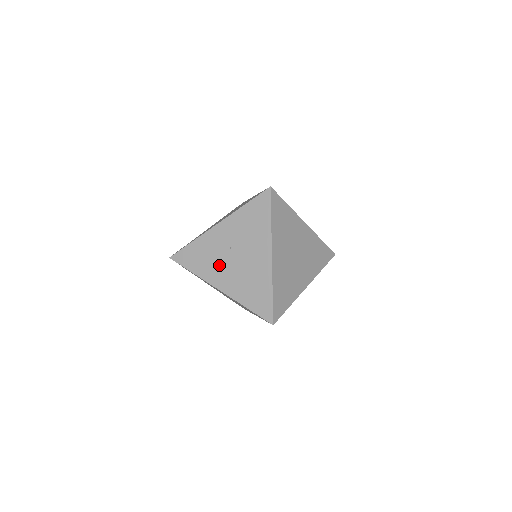
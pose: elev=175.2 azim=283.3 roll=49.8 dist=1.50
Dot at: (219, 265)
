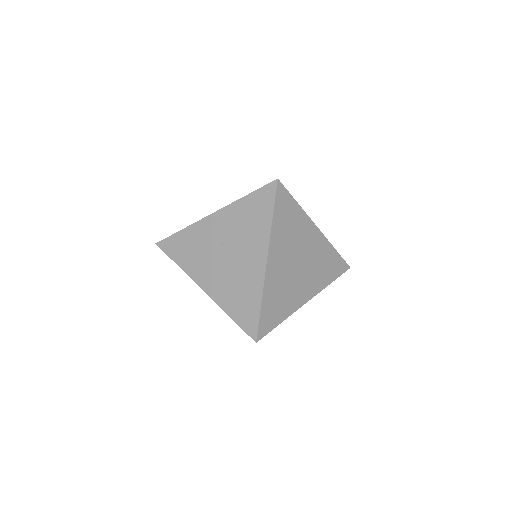
Dot at: (207, 262)
